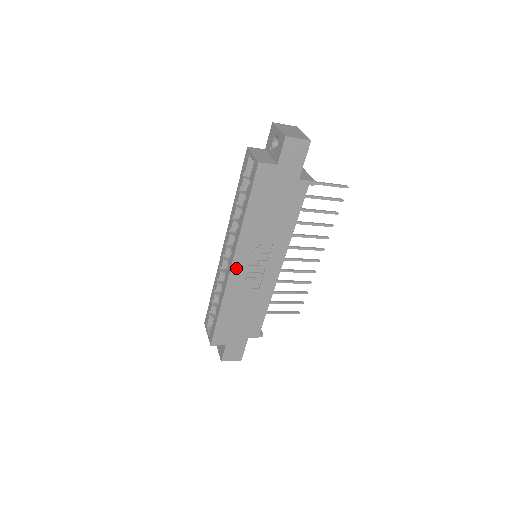
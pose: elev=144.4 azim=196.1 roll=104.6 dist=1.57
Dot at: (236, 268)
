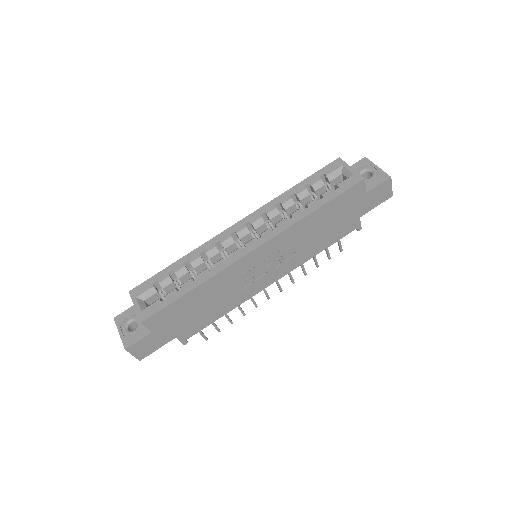
Dot at: (254, 255)
